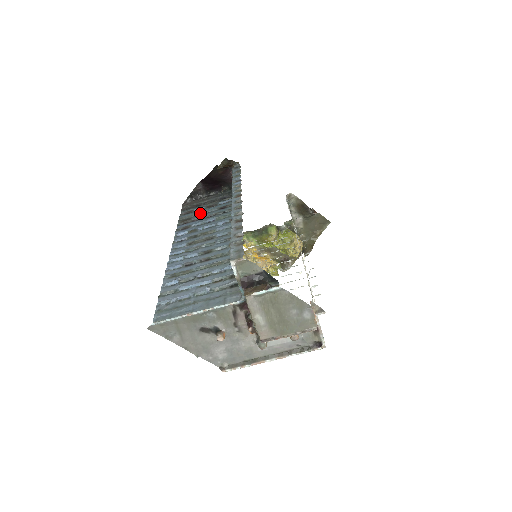
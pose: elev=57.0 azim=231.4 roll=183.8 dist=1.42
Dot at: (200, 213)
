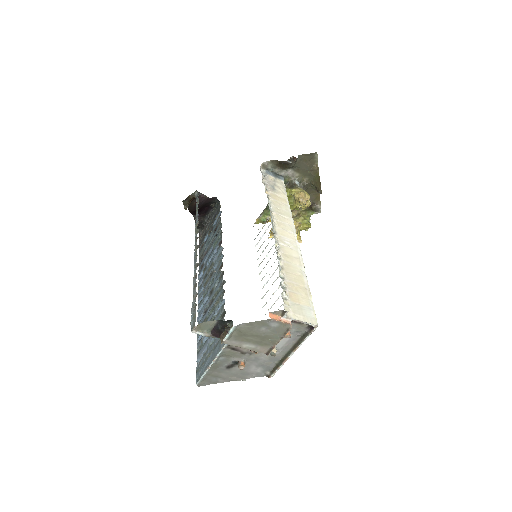
Dot at: (206, 244)
